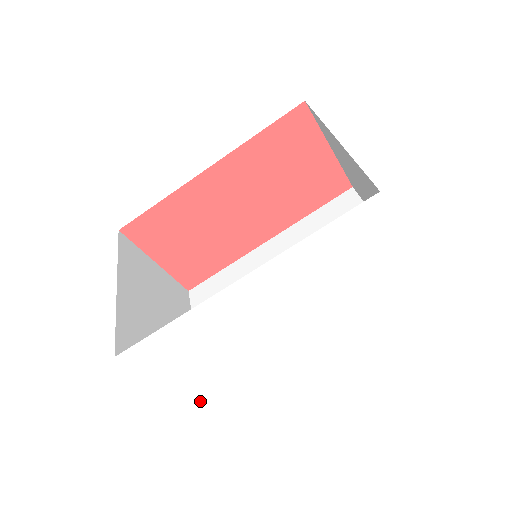
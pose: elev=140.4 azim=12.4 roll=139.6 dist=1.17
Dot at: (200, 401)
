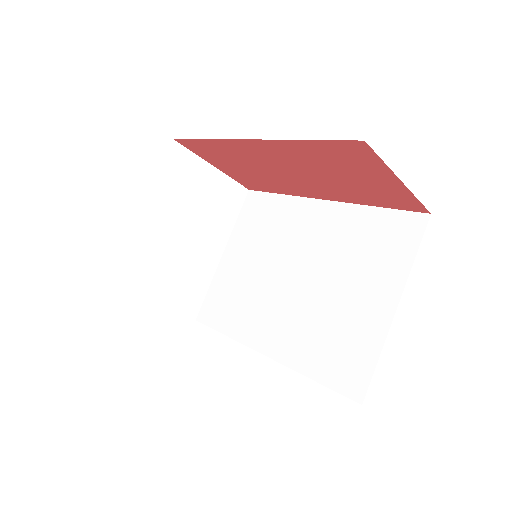
Dot at: occluded
